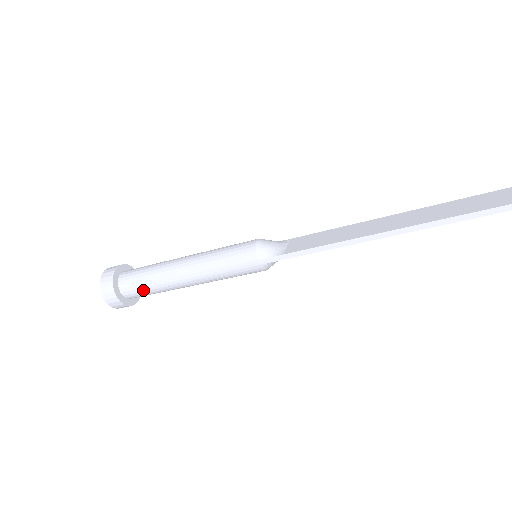
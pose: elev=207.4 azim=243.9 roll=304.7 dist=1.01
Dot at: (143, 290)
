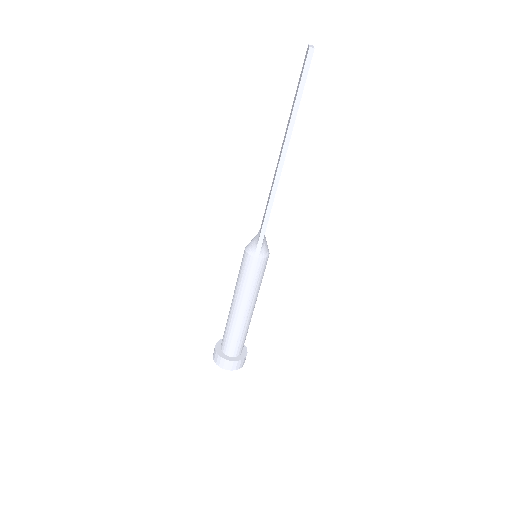
Dot at: (236, 342)
